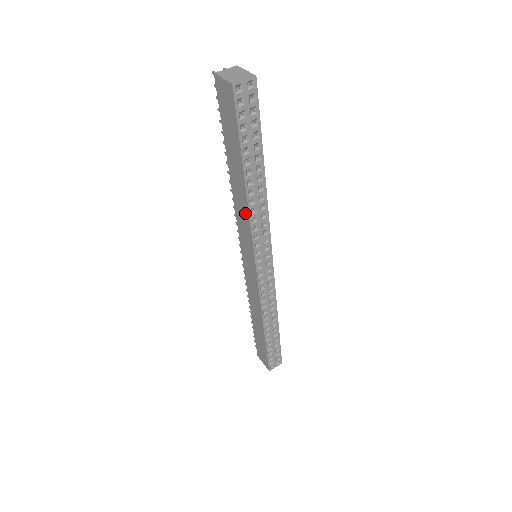
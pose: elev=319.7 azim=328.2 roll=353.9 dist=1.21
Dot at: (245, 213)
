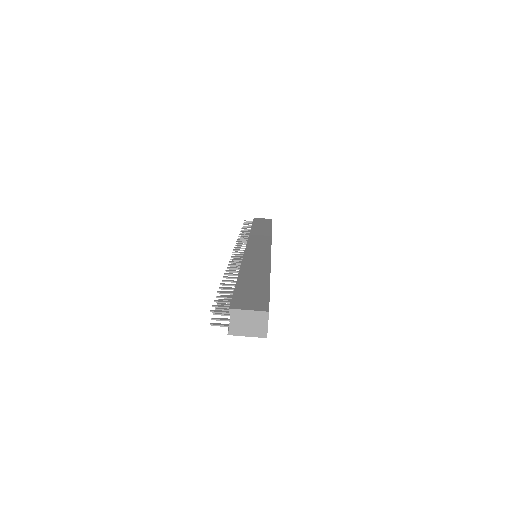
Dot at: occluded
